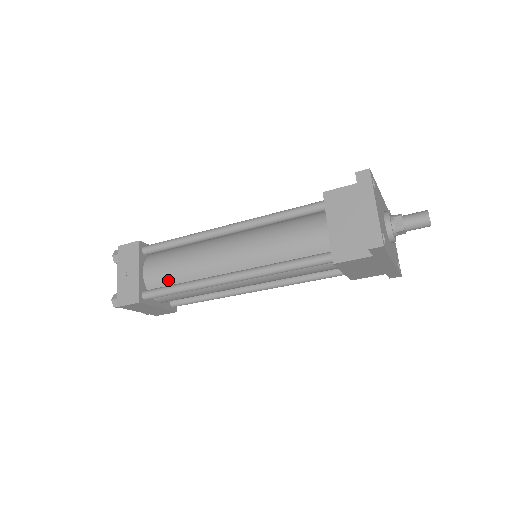
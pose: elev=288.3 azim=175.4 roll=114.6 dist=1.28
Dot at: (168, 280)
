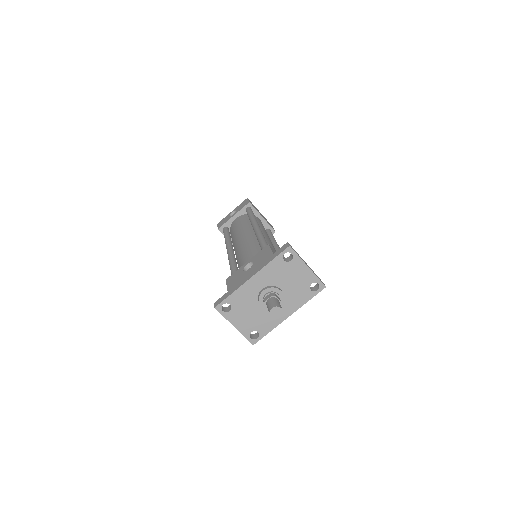
Dot at: occluded
